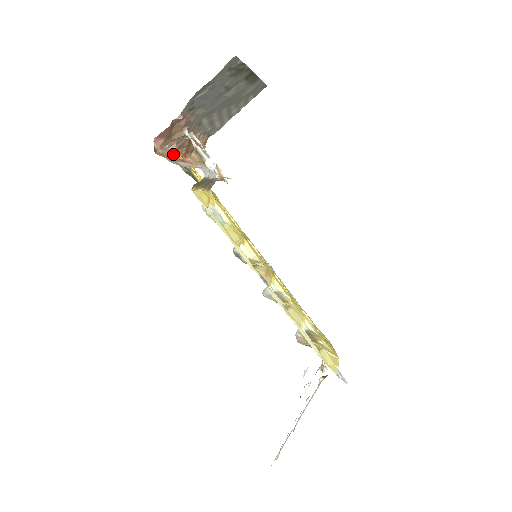
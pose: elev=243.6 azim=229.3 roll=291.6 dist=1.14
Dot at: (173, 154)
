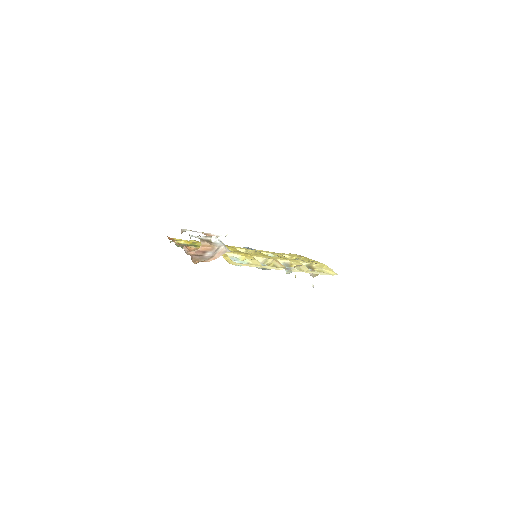
Dot at: (190, 252)
